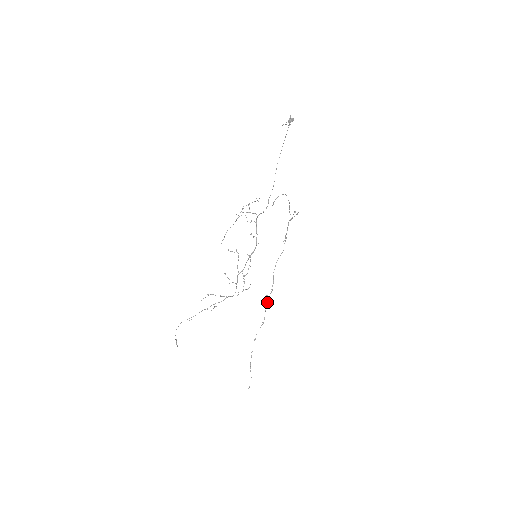
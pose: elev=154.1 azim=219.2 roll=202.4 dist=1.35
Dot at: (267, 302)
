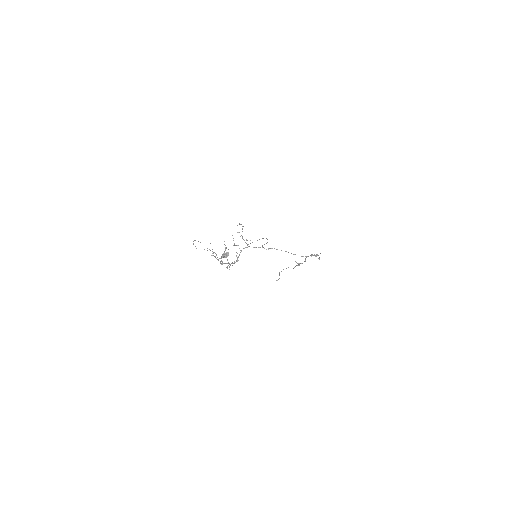
Dot at: occluded
